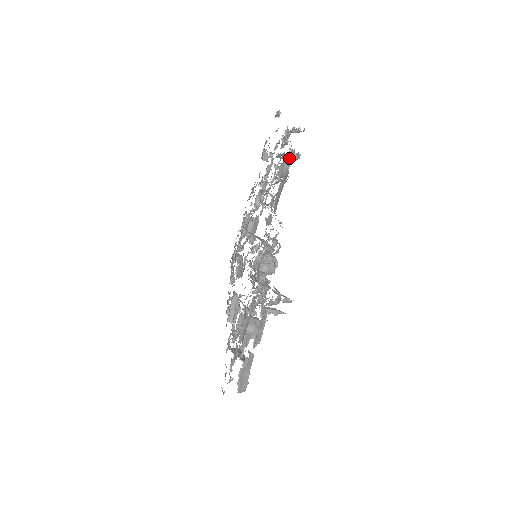
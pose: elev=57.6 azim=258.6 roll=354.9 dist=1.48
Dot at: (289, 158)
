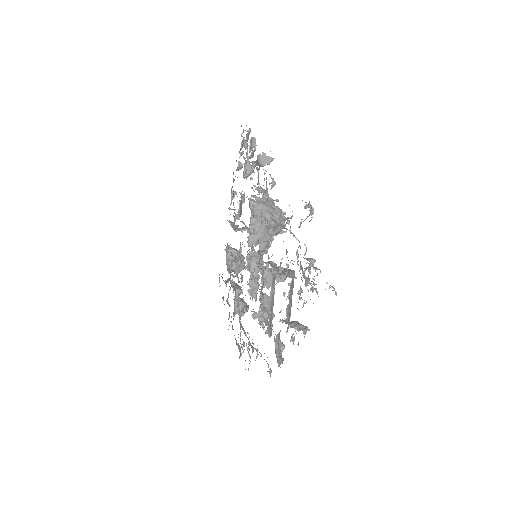
Dot at: occluded
